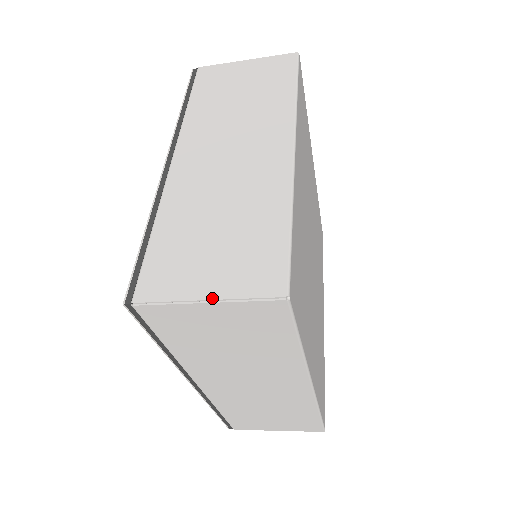
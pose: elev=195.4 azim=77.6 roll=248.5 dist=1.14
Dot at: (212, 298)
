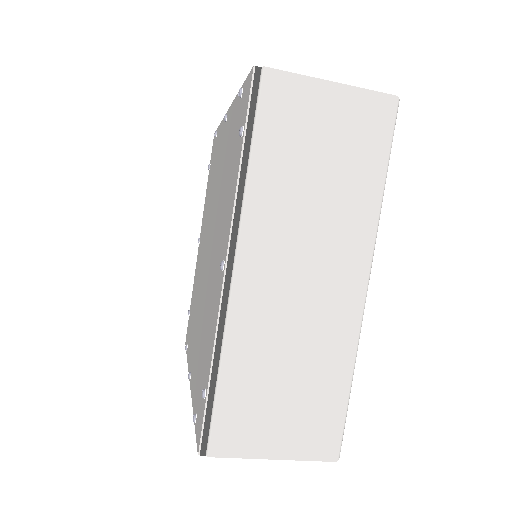
Dot at: (280, 458)
